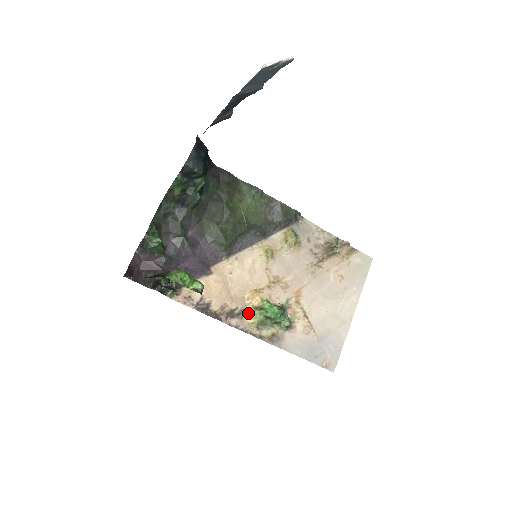
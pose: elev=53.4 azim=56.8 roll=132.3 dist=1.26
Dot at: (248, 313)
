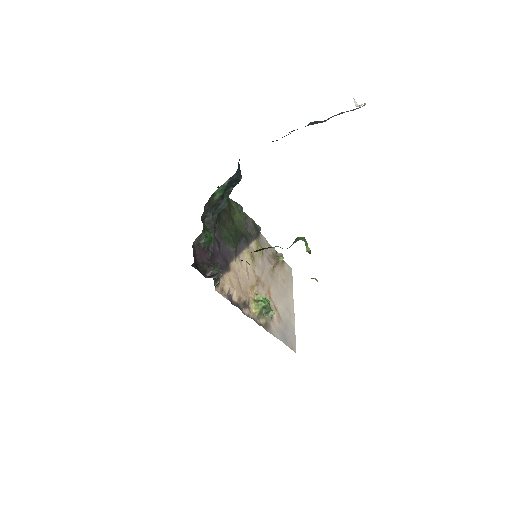
Dot at: (251, 305)
